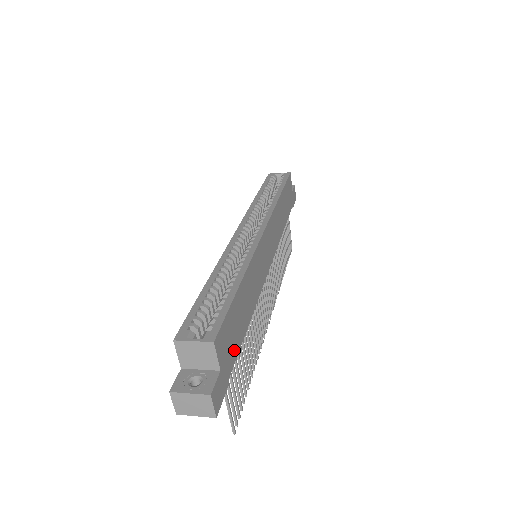
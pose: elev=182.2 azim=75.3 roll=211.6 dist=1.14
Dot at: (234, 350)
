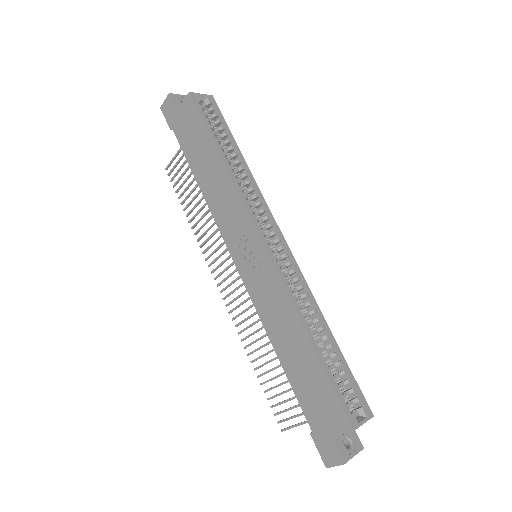
Dot at: occluded
